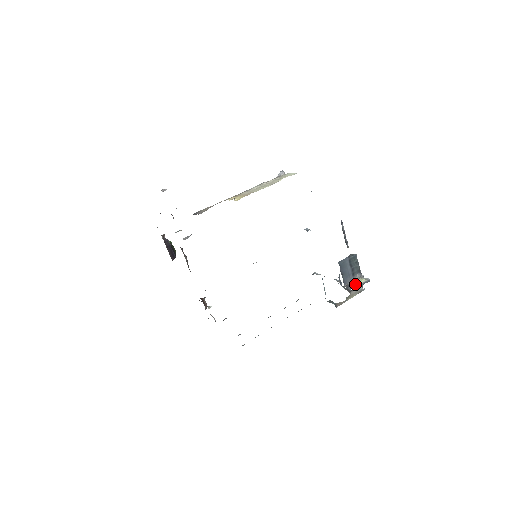
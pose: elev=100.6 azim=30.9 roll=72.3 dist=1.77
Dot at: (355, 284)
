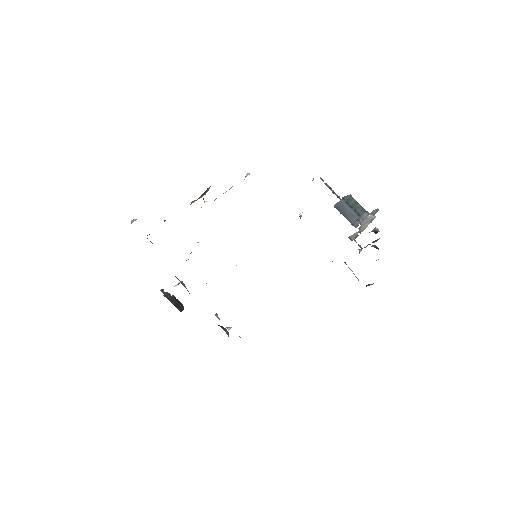
Dot at: occluded
